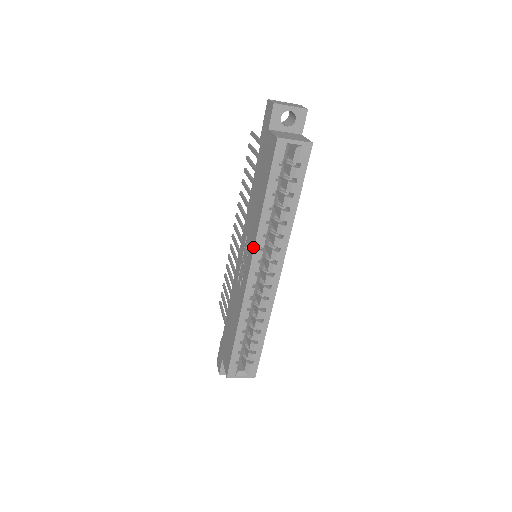
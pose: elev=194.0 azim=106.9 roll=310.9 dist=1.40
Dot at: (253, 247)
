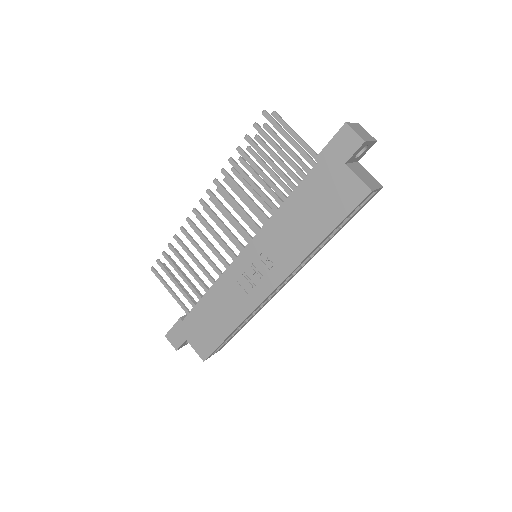
Dot at: (290, 271)
